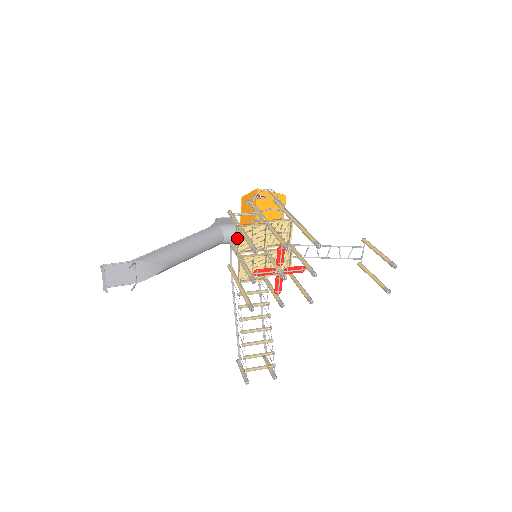
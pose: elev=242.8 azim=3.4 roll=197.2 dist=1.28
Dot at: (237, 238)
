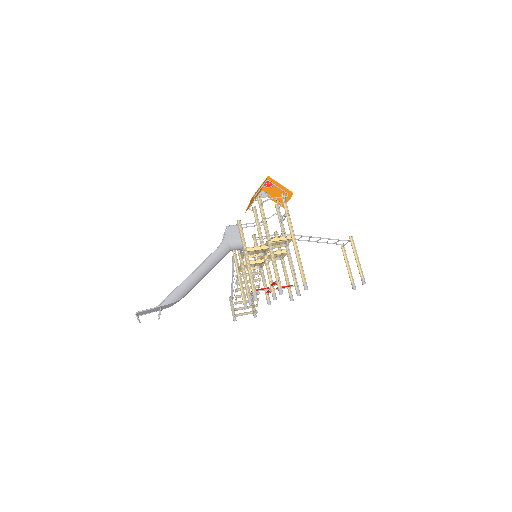
Dot at: (242, 252)
